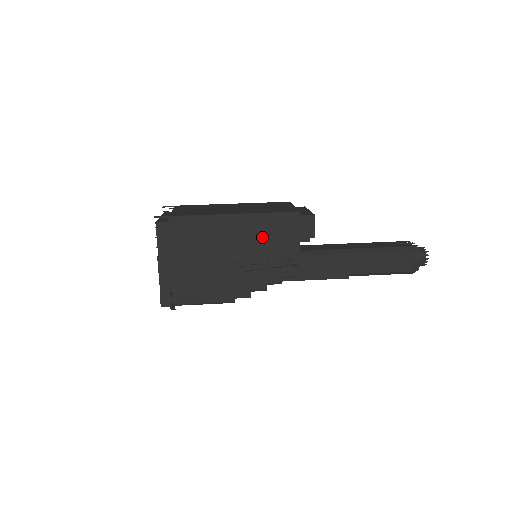
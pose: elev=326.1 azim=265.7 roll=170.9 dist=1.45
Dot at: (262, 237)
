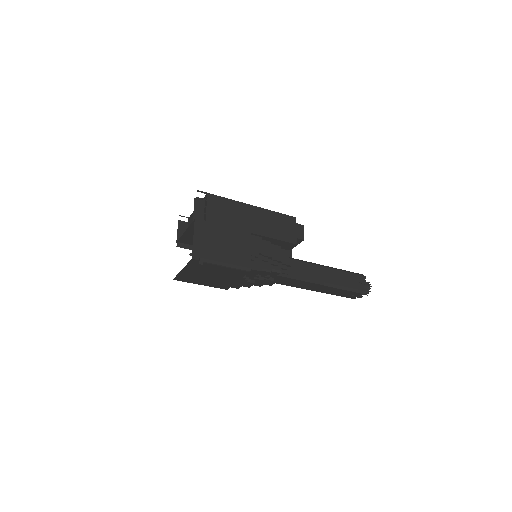
Dot at: (271, 227)
